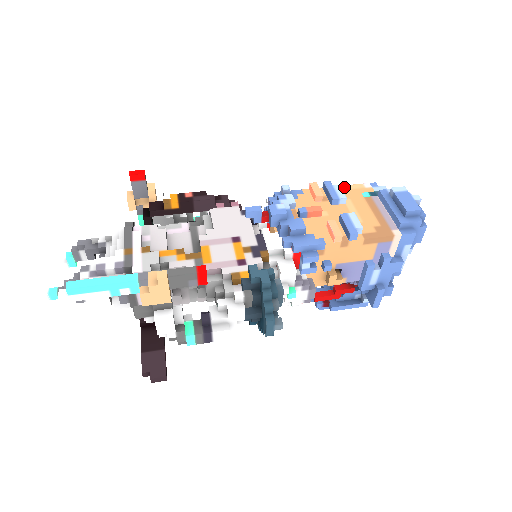
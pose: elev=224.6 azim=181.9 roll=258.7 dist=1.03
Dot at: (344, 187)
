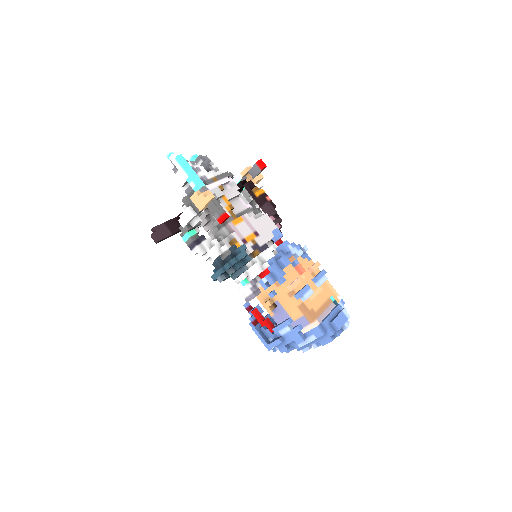
Dot at: (329, 284)
